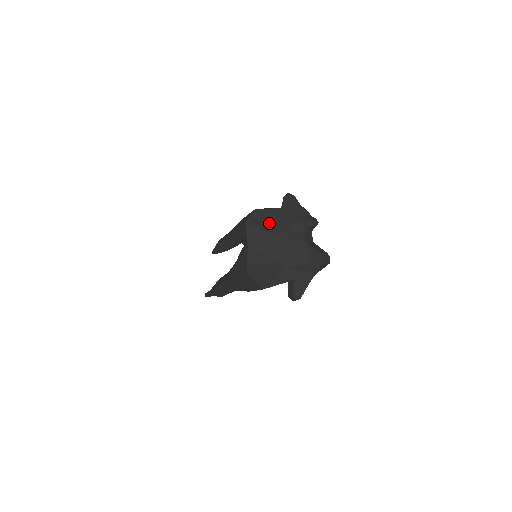
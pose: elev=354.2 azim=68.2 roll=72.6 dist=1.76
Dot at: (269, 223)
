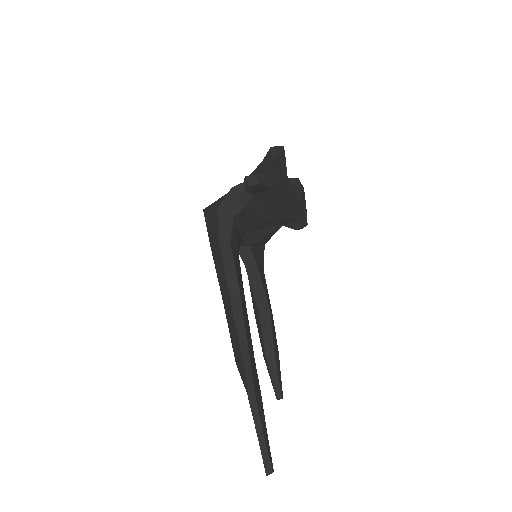
Dot at: occluded
